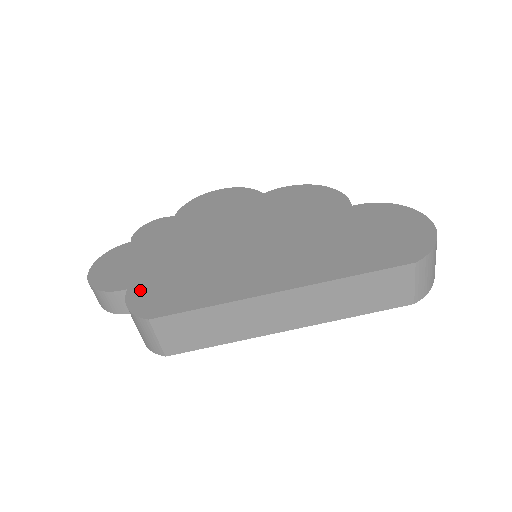
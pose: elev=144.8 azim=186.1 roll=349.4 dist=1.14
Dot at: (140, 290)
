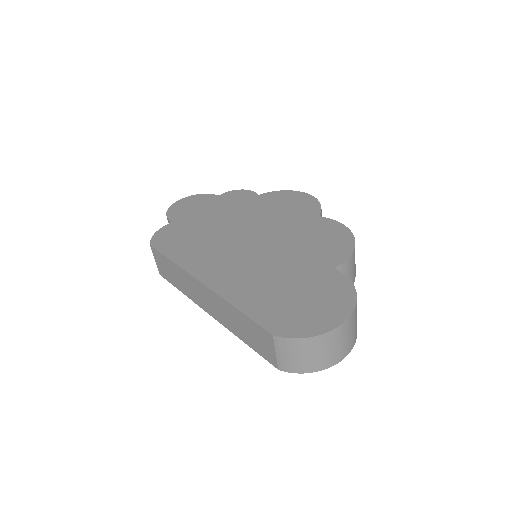
Dot at: (174, 227)
